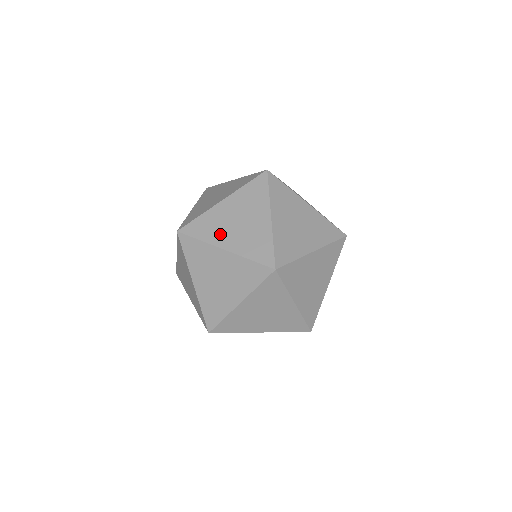
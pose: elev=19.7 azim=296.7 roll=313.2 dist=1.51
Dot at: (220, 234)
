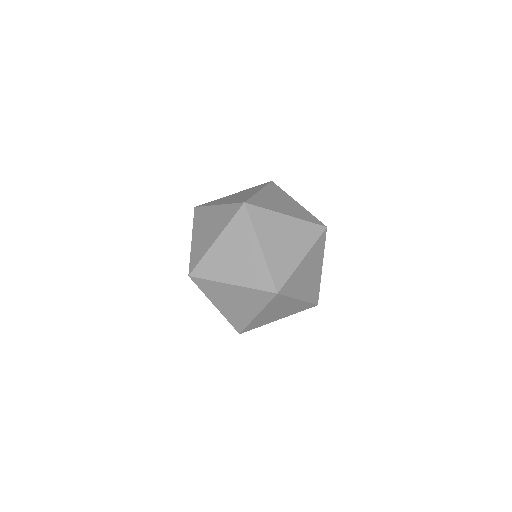
Dot at: (224, 272)
